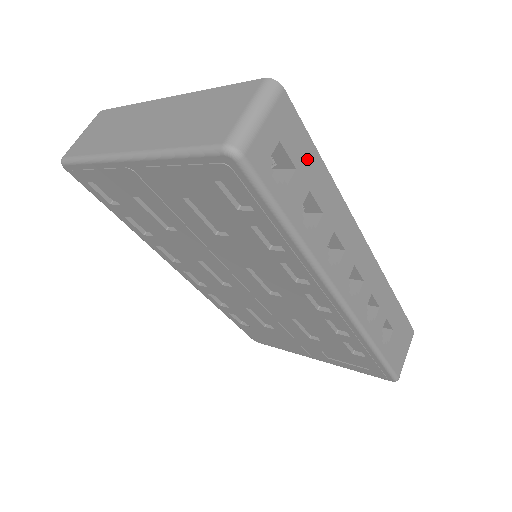
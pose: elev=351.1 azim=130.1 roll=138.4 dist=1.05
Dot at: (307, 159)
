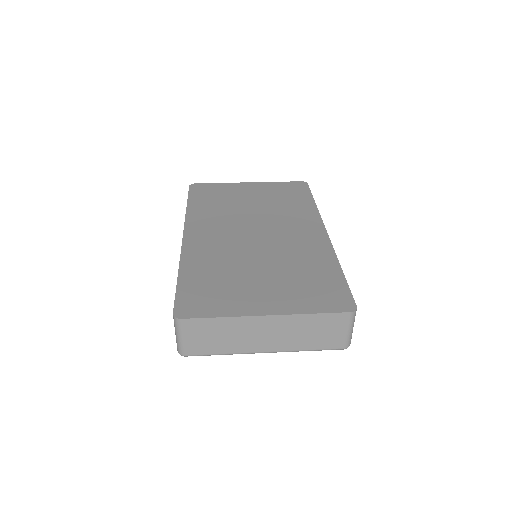
Dot at: occluded
